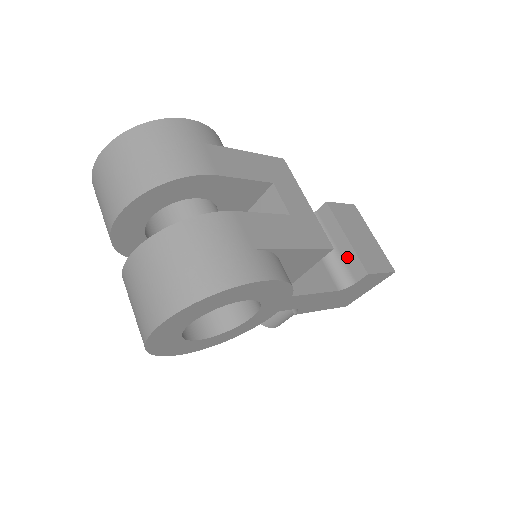
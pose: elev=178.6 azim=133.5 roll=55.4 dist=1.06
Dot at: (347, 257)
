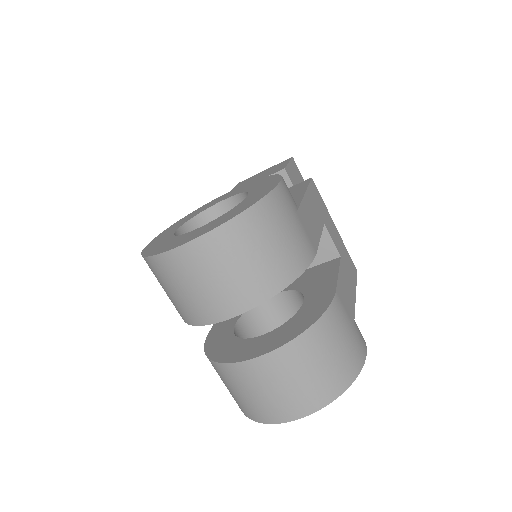
Dot at: occluded
